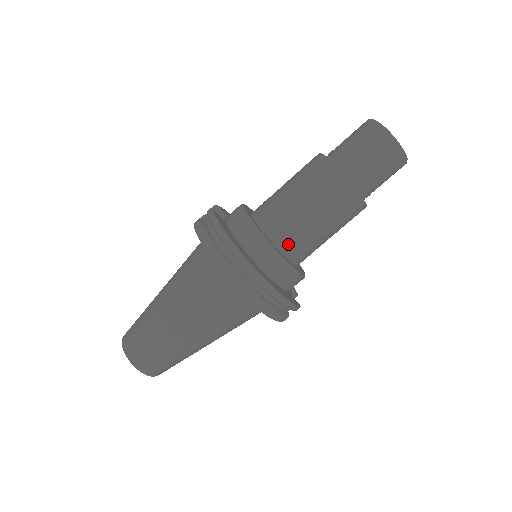
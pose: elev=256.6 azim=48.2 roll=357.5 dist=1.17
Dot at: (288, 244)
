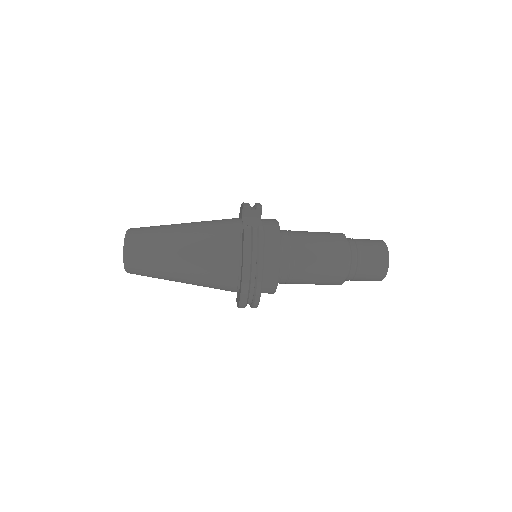
Dot at: (284, 279)
